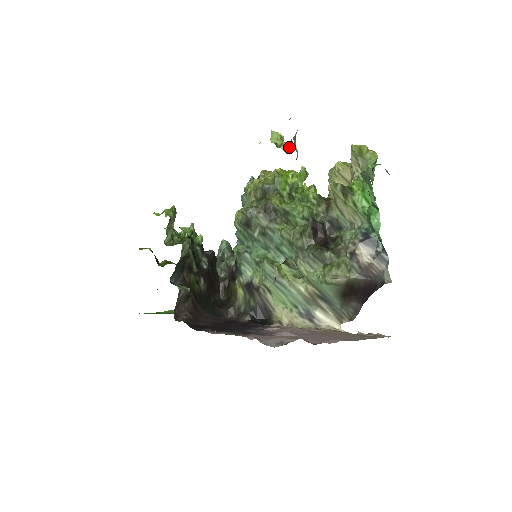
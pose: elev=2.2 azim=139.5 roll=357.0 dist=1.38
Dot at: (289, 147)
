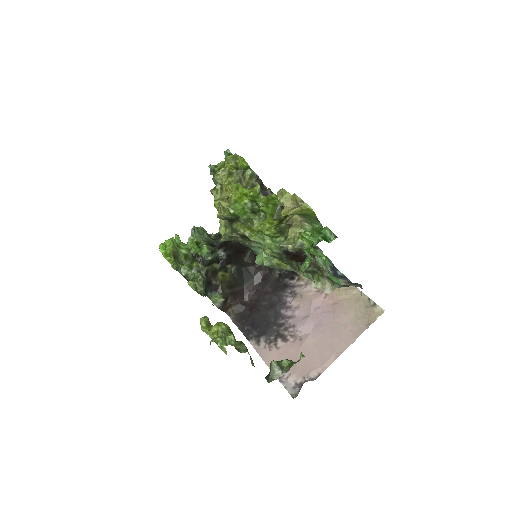
Dot at: (224, 350)
